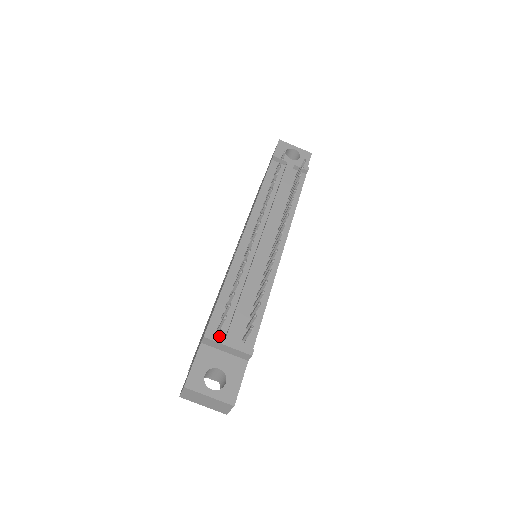
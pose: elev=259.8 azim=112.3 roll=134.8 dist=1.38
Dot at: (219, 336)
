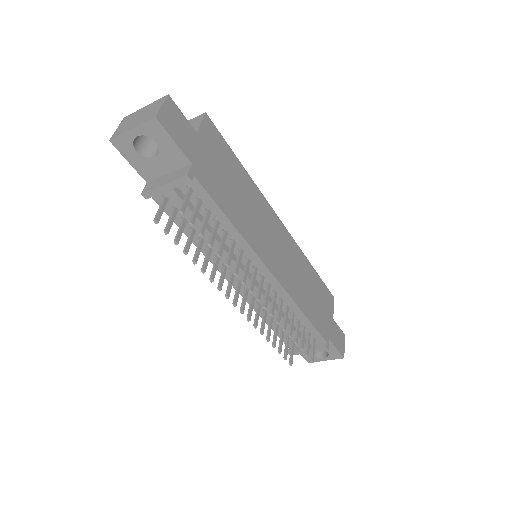
Dot at: (298, 352)
